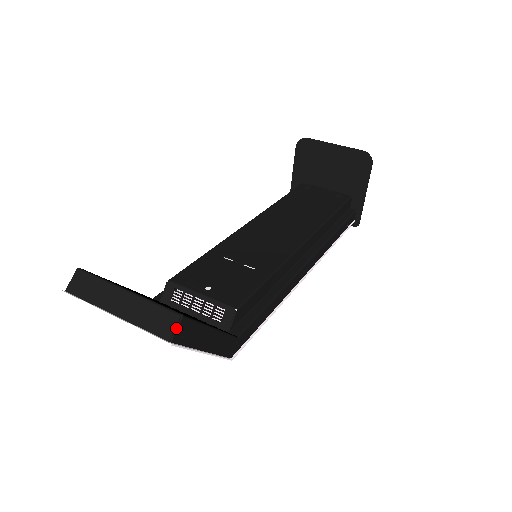
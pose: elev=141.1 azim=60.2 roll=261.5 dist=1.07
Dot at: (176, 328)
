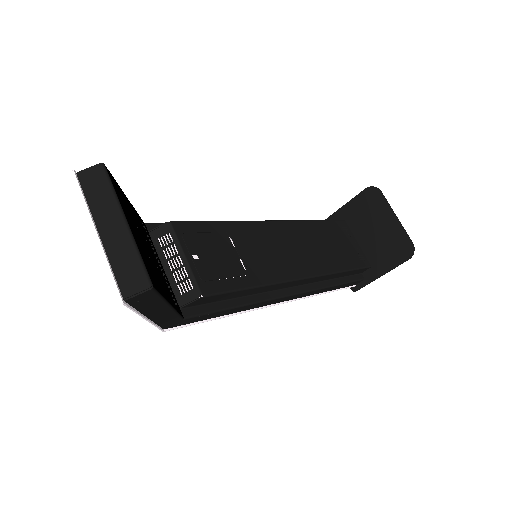
Dot at: (139, 293)
